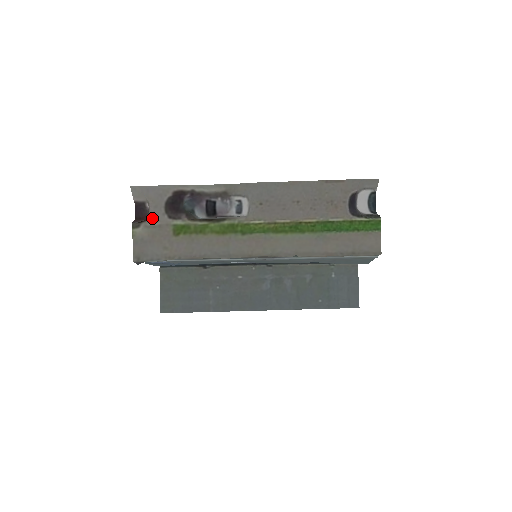
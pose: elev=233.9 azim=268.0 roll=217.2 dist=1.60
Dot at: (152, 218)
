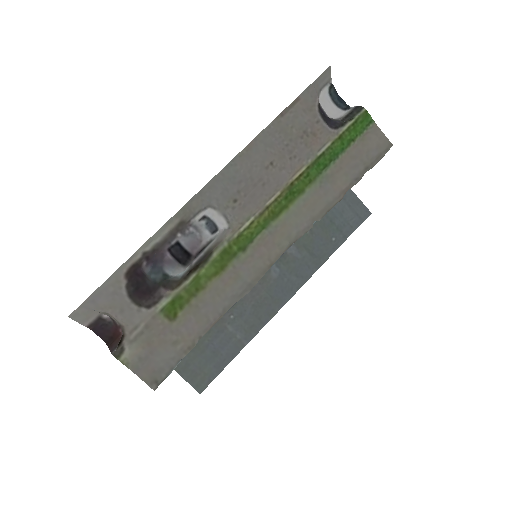
Dot at: (129, 327)
